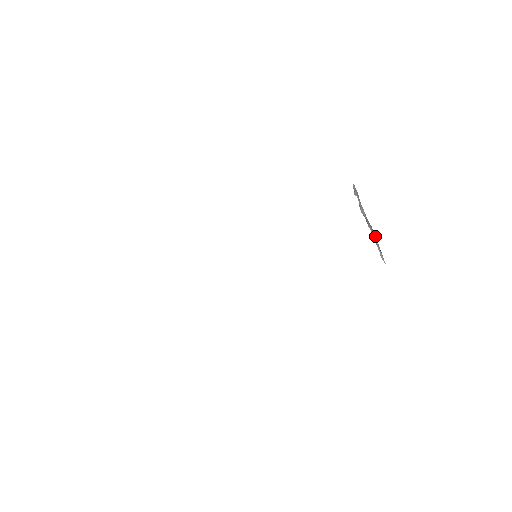
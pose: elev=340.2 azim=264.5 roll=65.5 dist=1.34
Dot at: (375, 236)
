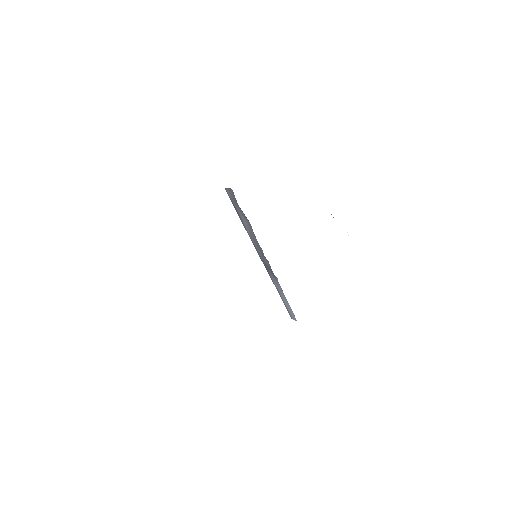
Dot at: occluded
